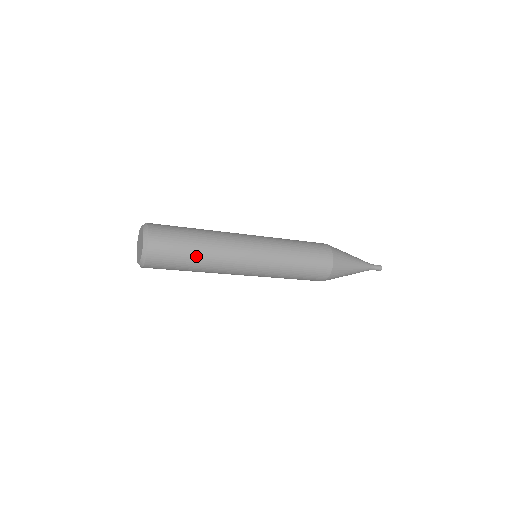
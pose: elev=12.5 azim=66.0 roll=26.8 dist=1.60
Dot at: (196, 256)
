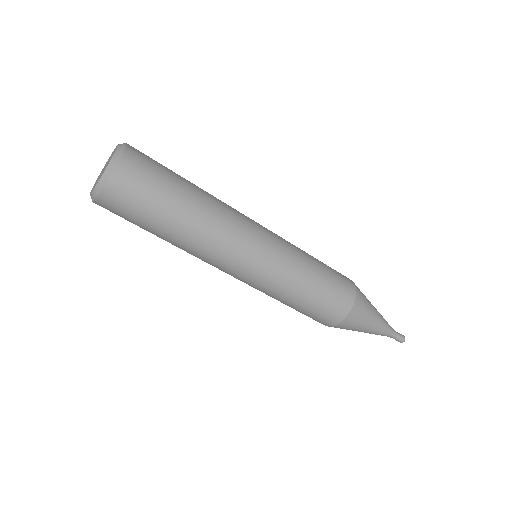
Dot at: (183, 204)
